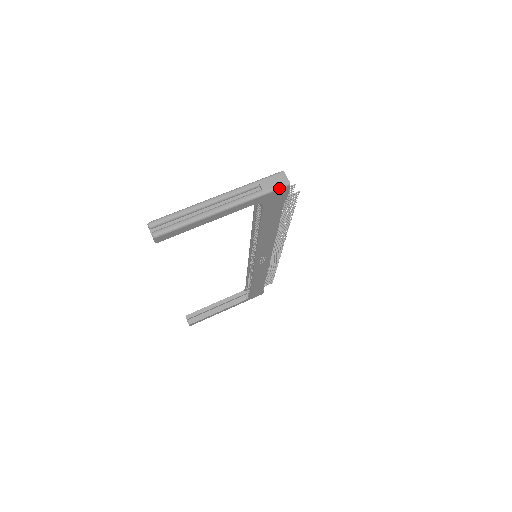
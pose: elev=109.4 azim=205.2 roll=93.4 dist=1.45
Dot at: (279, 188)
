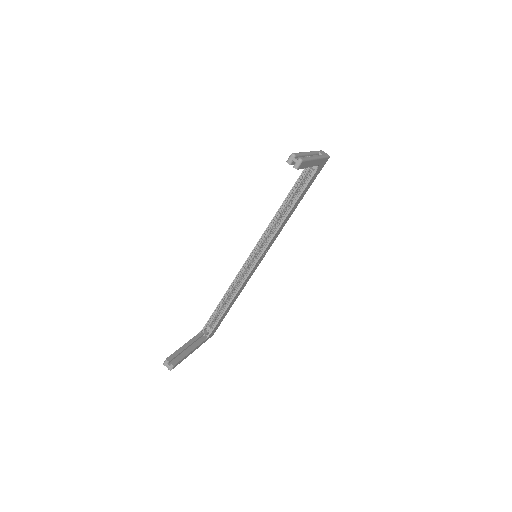
Dot at: (327, 157)
